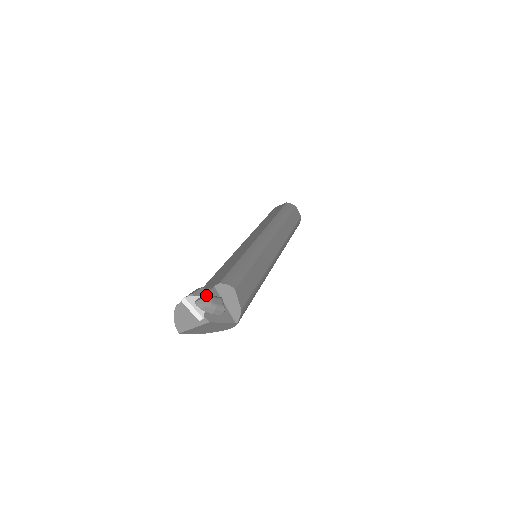
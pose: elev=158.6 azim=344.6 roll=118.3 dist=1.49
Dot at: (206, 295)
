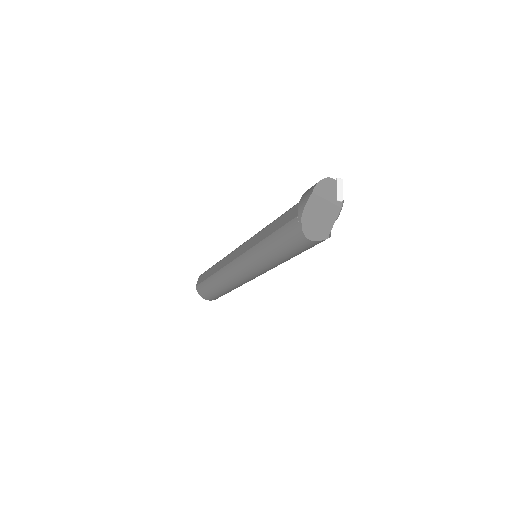
Dot at: occluded
